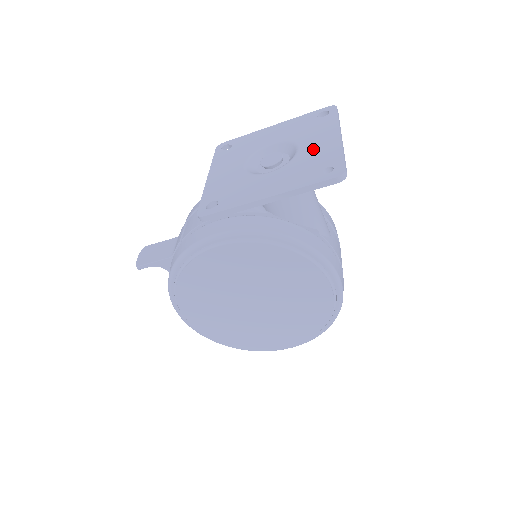
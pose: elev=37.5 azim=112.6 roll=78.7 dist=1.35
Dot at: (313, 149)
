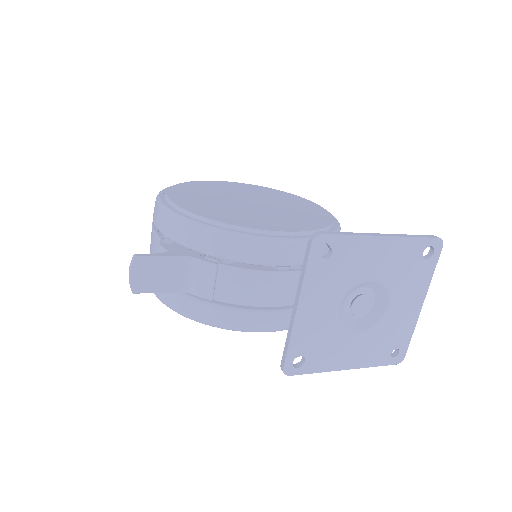
Dot at: (398, 316)
